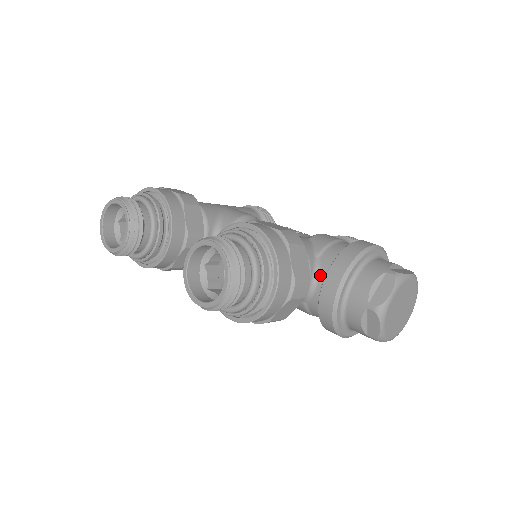
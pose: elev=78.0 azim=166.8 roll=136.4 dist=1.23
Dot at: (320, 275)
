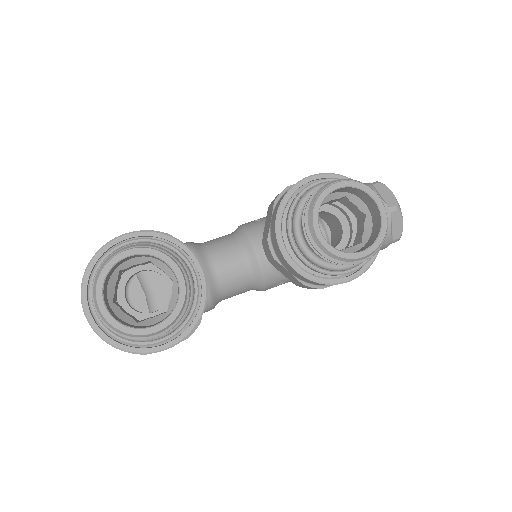
Dot at: occluded
